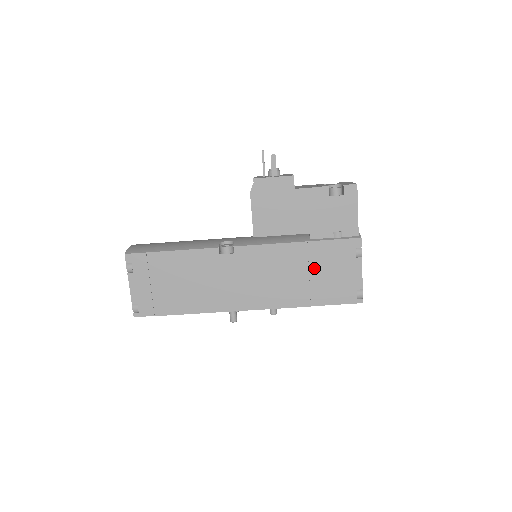
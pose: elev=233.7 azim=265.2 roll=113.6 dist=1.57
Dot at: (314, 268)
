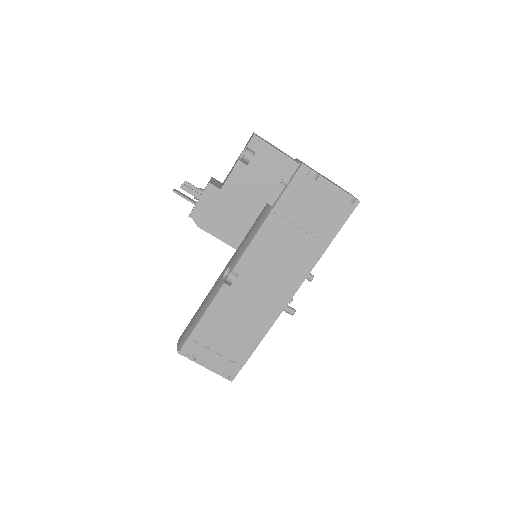
Dot at: (298, 221)
